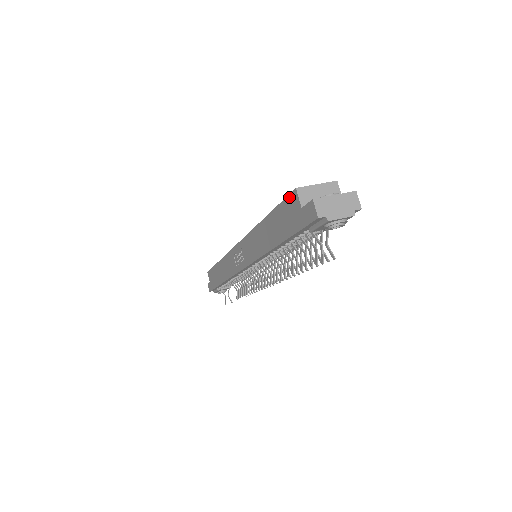
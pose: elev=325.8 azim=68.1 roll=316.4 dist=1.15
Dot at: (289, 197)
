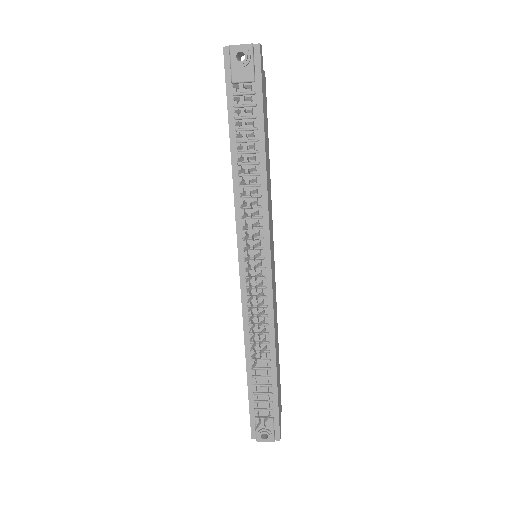
Dot at: occluded
